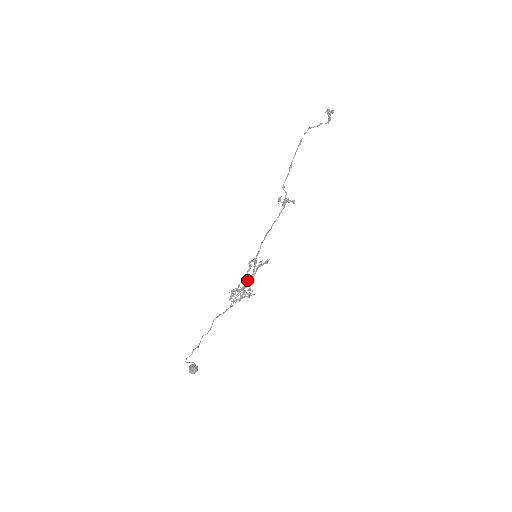
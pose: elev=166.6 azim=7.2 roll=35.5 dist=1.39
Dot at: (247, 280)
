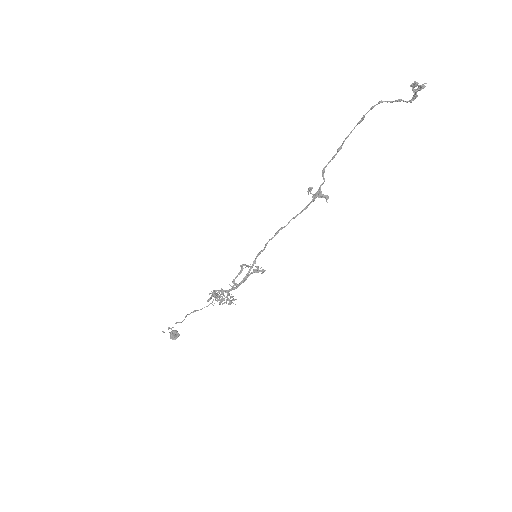
Dot at: (234, 284)
